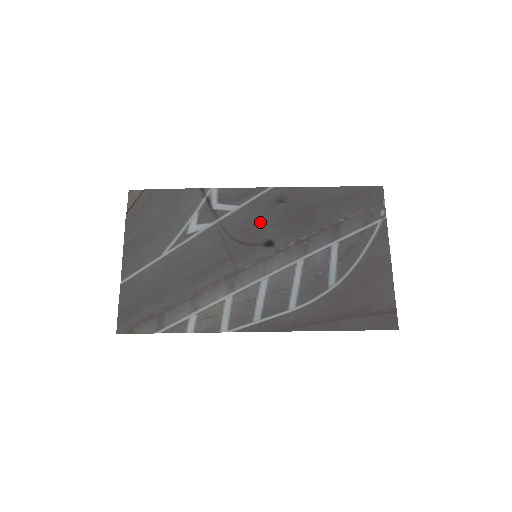
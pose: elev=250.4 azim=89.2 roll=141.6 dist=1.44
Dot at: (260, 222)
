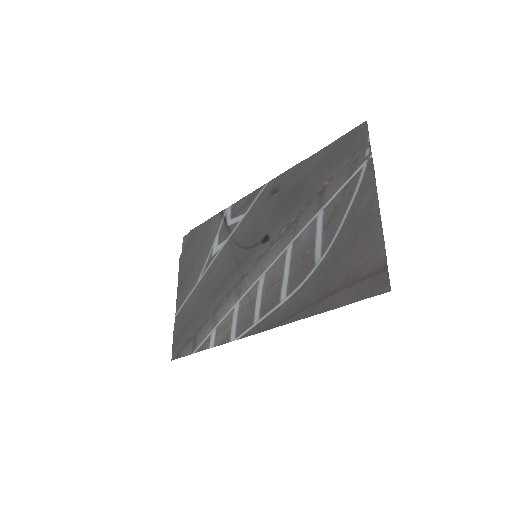
Dot at: (259, 221)
